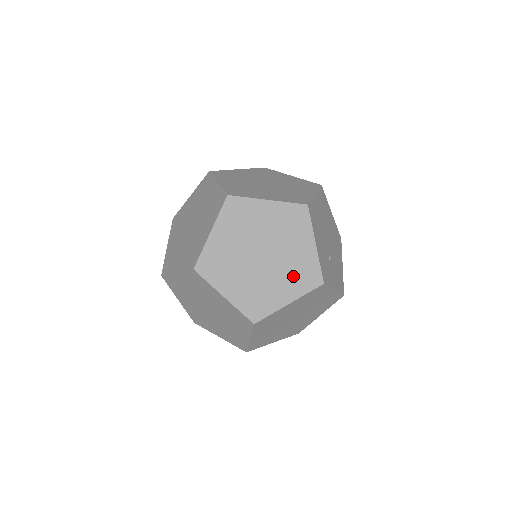
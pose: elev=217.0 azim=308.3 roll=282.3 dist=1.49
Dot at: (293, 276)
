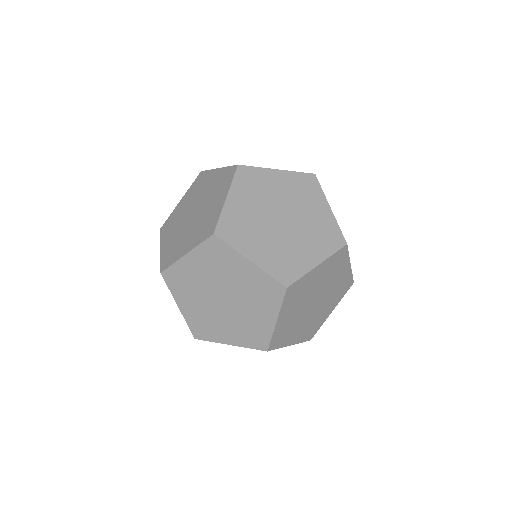
Dot at: (316, 238)
